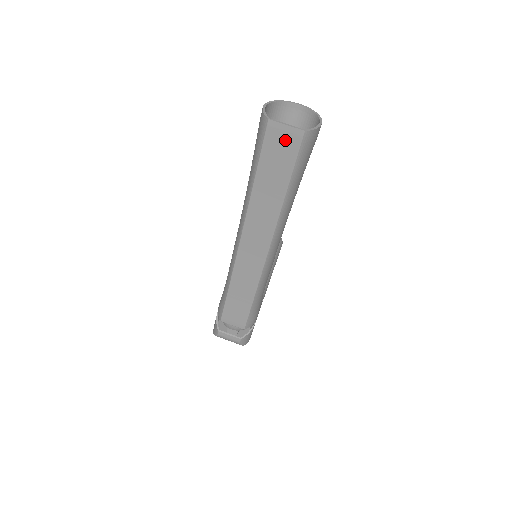
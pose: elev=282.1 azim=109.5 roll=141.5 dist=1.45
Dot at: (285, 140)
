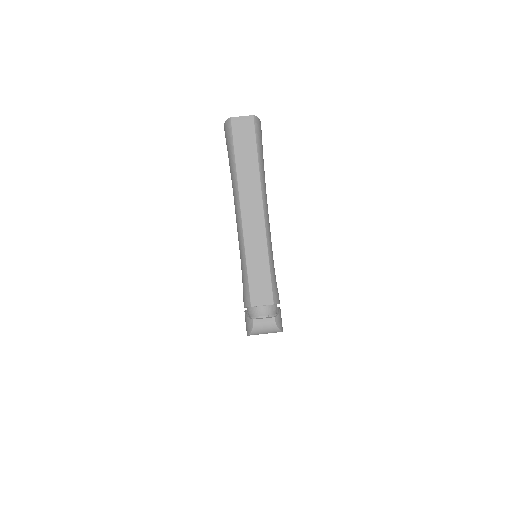
Dot at: (244, 125)
